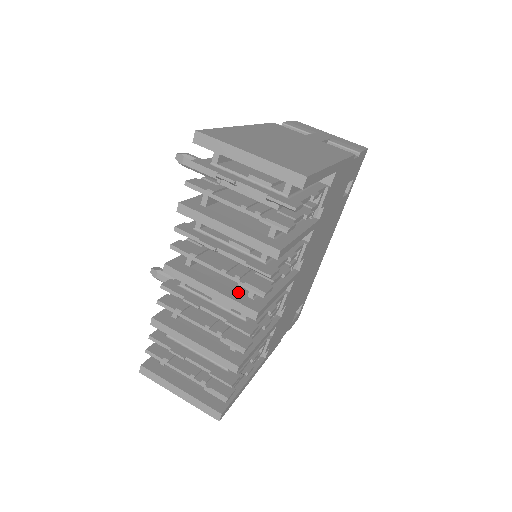
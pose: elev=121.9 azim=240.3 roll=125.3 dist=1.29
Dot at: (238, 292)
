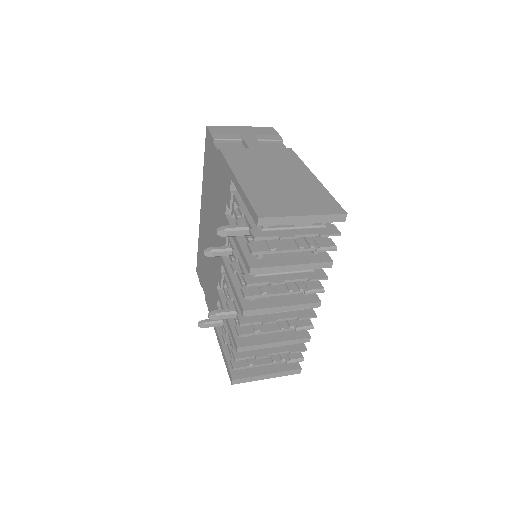
Dot at: (296, 296)
